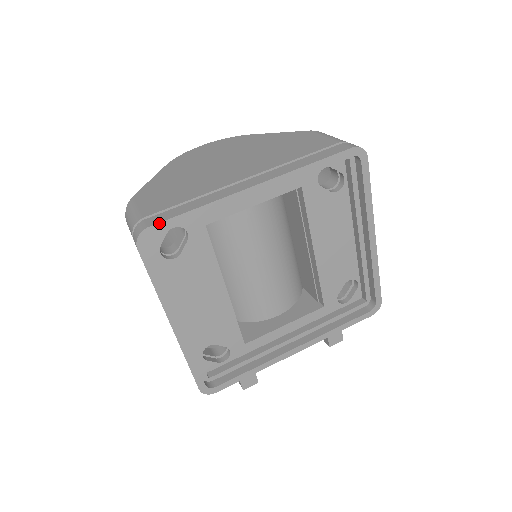
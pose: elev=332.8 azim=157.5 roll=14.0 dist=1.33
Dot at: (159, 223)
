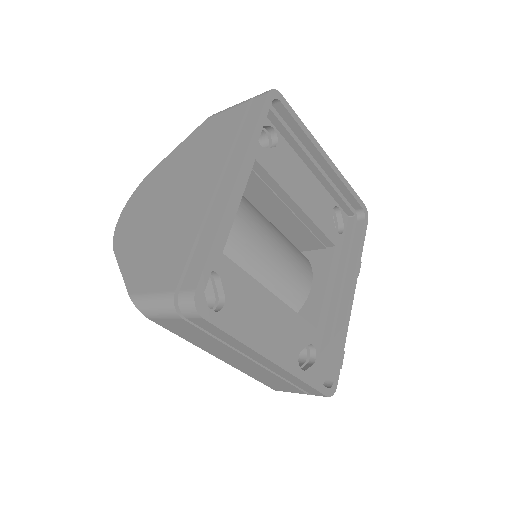
Dot at: (200, 278)
